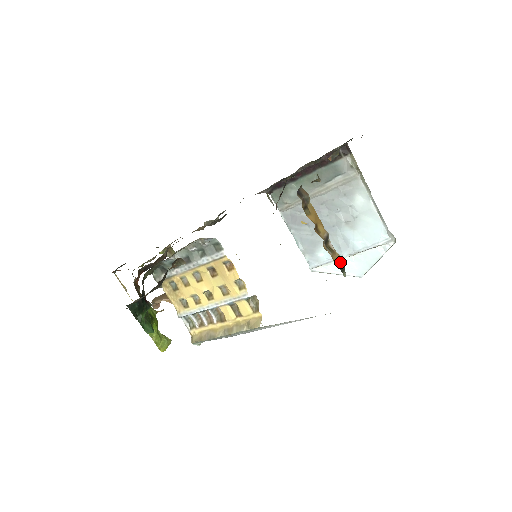
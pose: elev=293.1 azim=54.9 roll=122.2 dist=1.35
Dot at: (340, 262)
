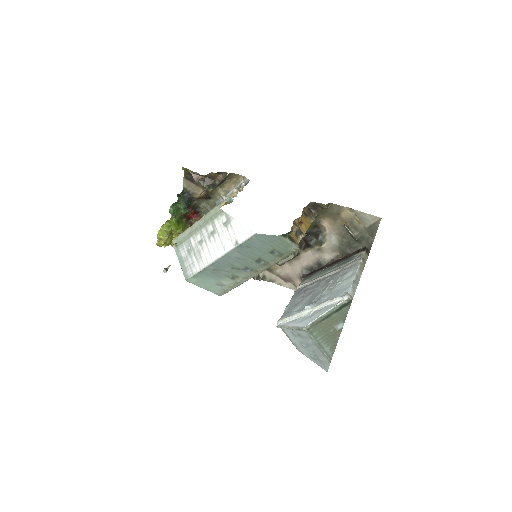
Dot at: (294, 238)
